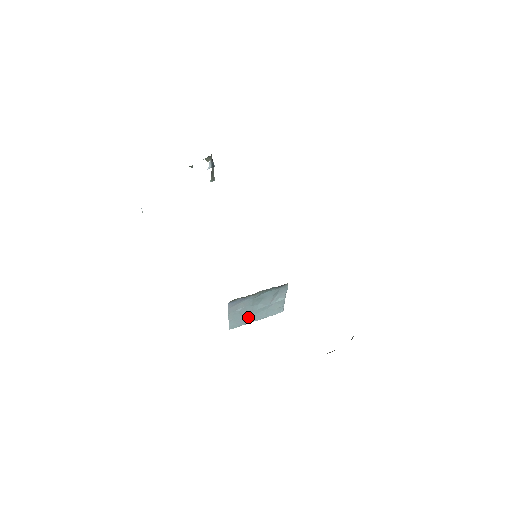
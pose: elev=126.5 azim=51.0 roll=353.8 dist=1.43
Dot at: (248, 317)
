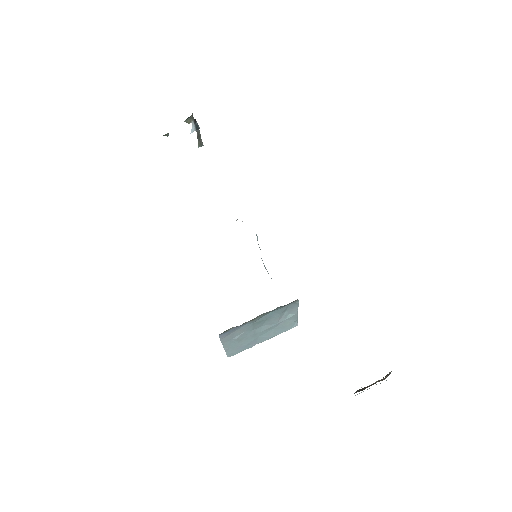
Dot at: (250, 341)
